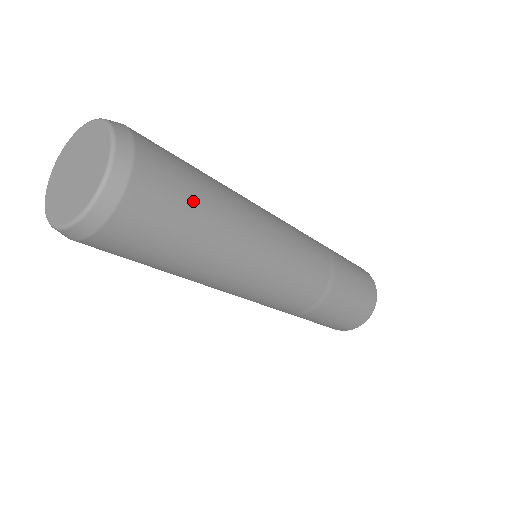
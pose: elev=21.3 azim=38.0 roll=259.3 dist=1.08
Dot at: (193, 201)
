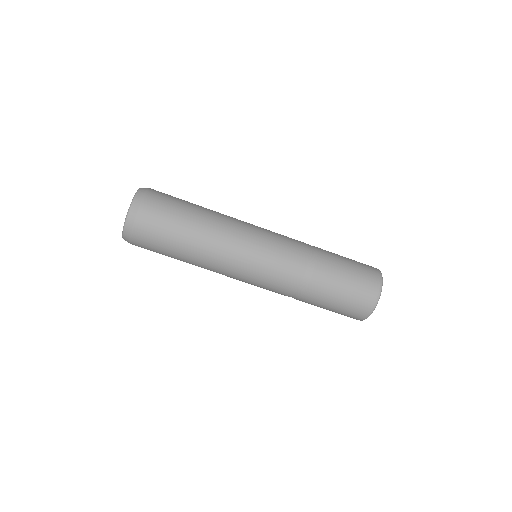
Dot at: (181, 209)
